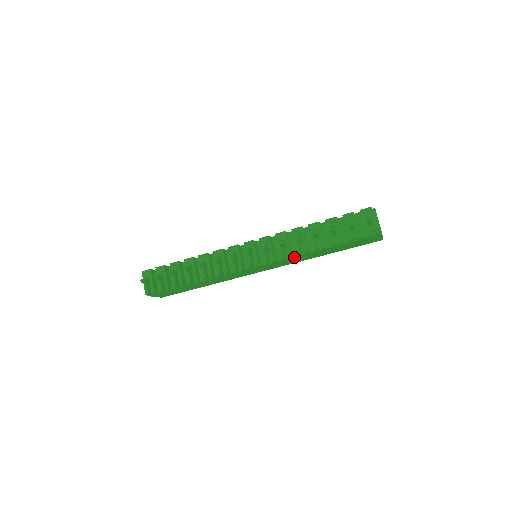
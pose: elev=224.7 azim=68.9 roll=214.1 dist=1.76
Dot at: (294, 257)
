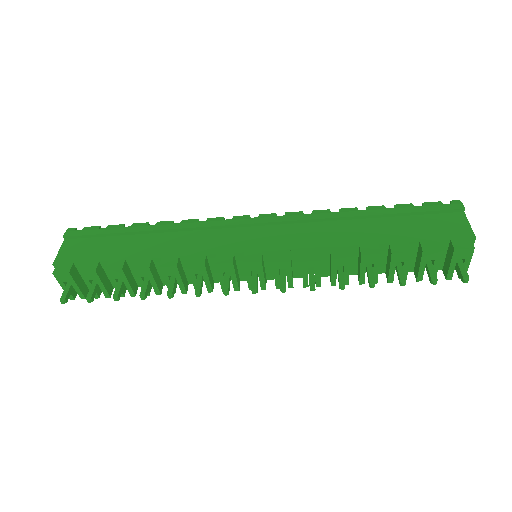
Dot at: (321, 273)
